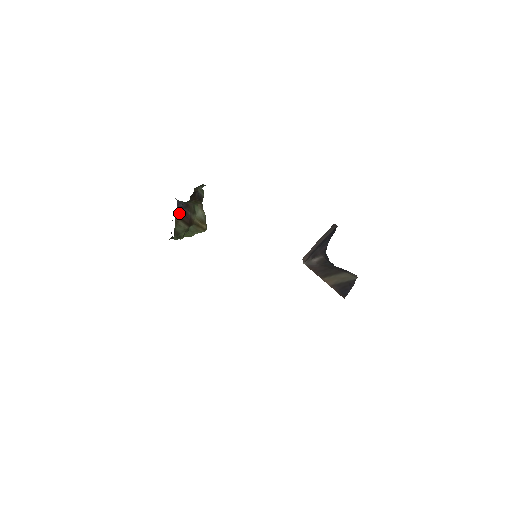
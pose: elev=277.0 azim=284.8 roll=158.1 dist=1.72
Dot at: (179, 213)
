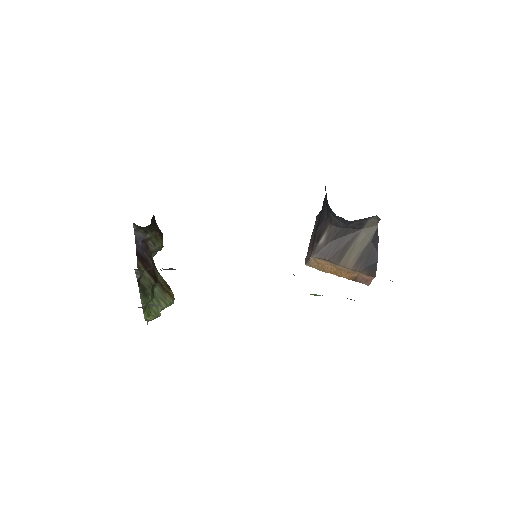
Dot at: (139, 256)
